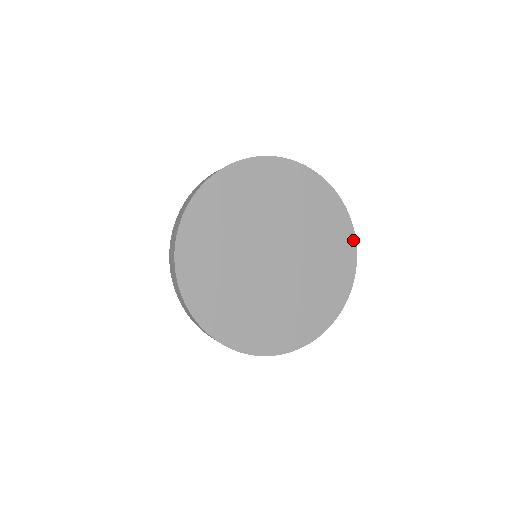
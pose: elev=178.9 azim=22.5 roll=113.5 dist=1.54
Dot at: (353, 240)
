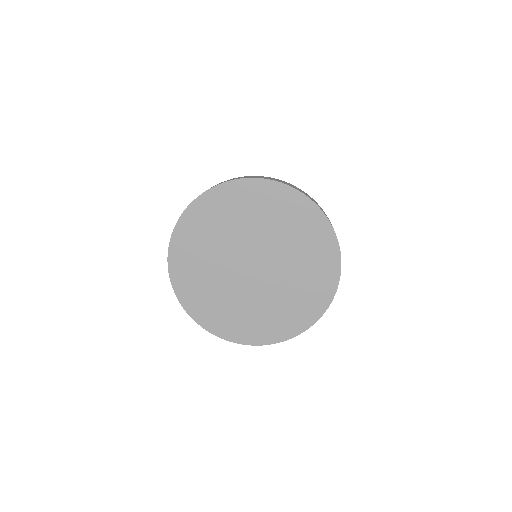
Dot at: (337, 278)
